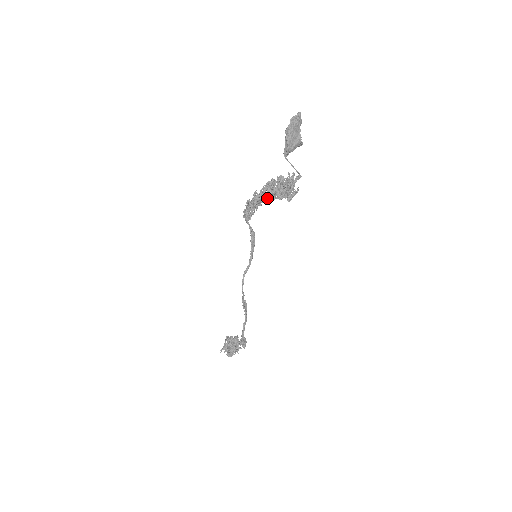
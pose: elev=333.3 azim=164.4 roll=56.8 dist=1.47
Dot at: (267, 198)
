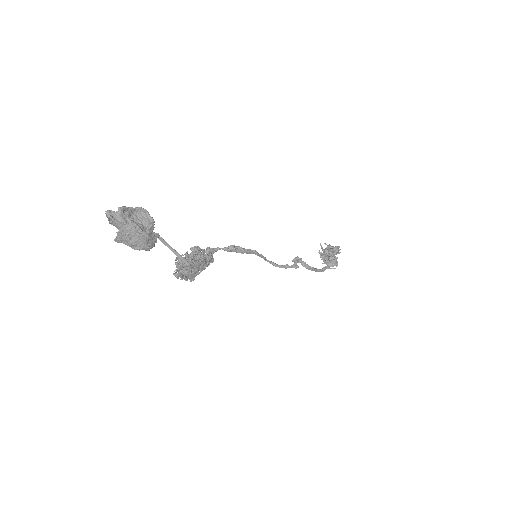
Dot at: (193, 276)
